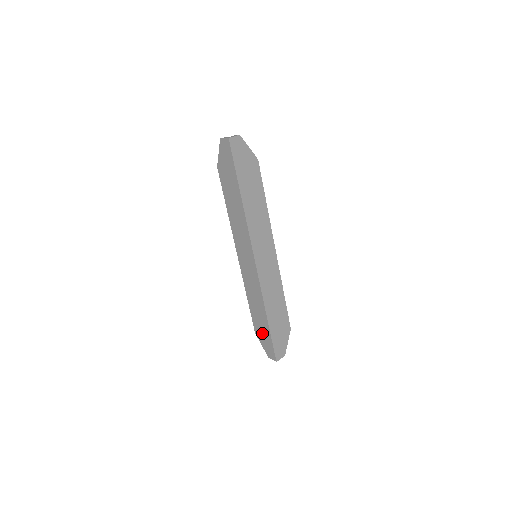
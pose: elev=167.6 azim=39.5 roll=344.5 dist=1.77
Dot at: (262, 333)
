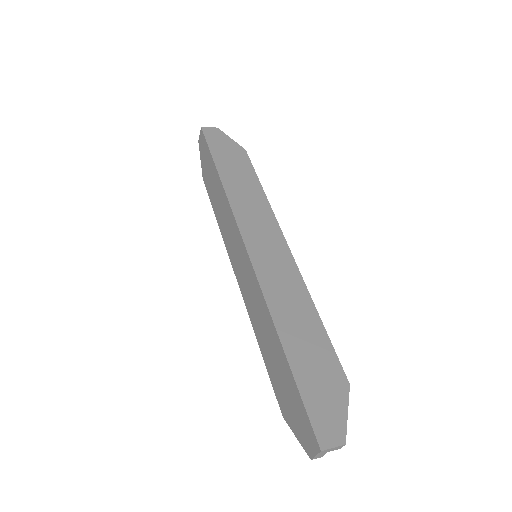
Dot at: (287, 397)
